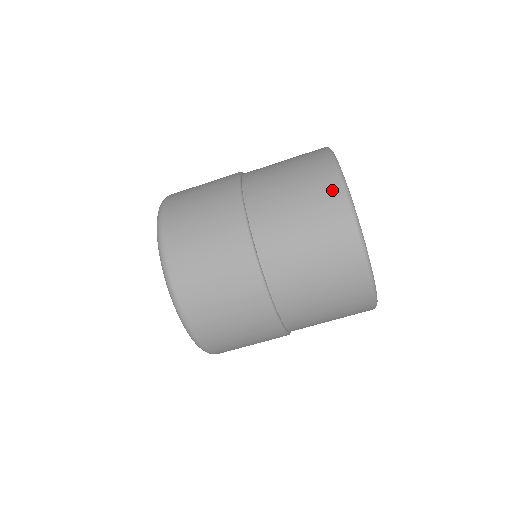
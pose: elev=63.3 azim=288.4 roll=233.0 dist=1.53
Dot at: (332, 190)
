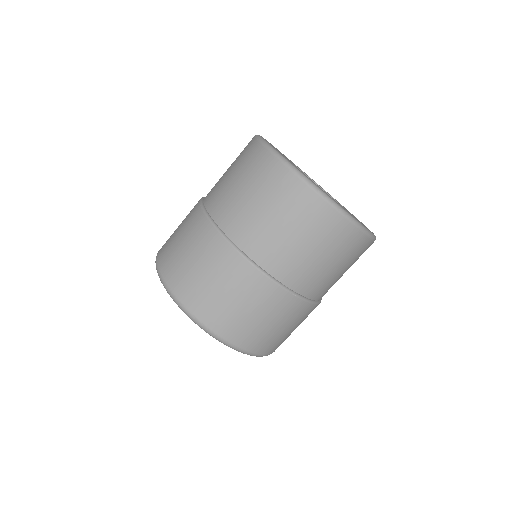
Dot at: (249, 144)
